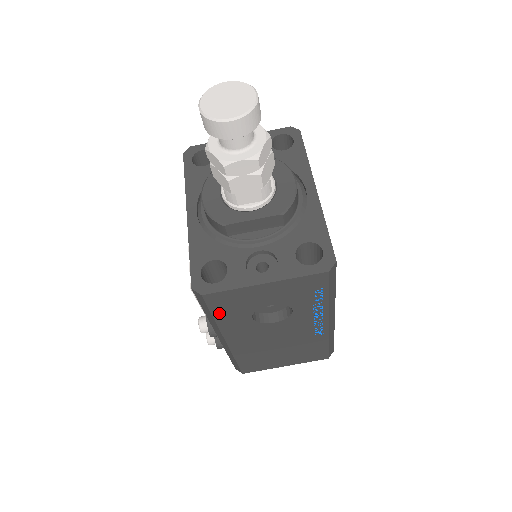
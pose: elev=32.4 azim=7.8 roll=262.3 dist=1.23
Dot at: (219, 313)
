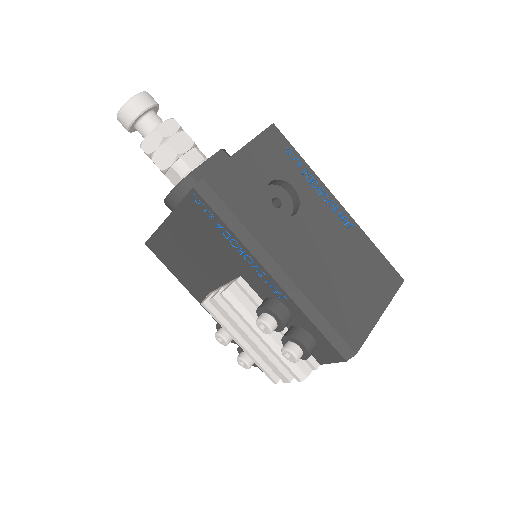
Dot at: (237, 208)
